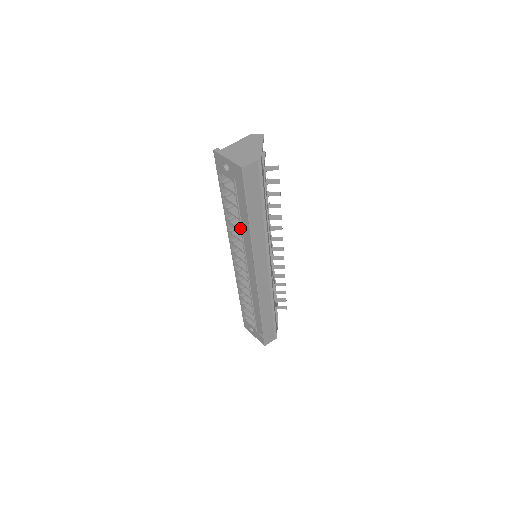
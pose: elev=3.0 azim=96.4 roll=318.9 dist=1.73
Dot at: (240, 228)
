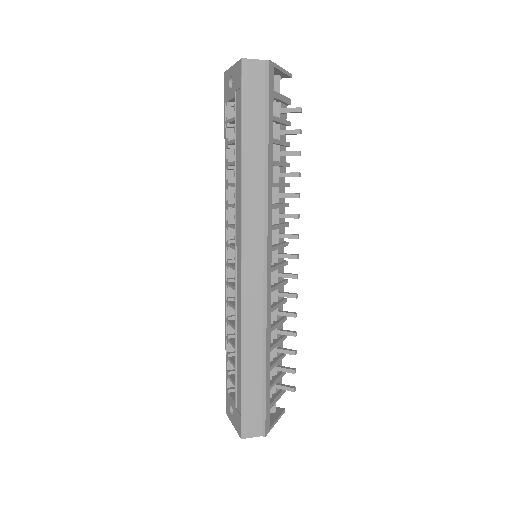
Dot at: (235, 183)
